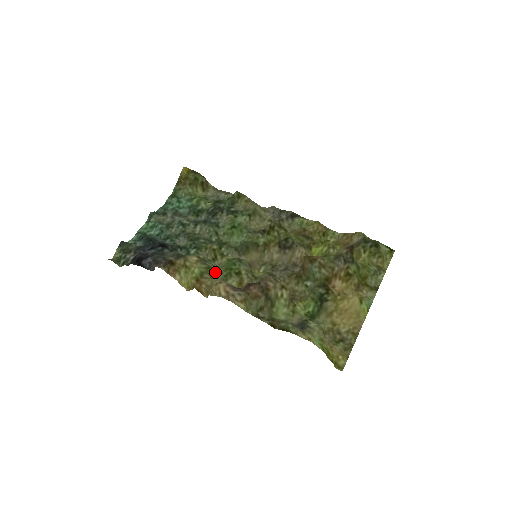
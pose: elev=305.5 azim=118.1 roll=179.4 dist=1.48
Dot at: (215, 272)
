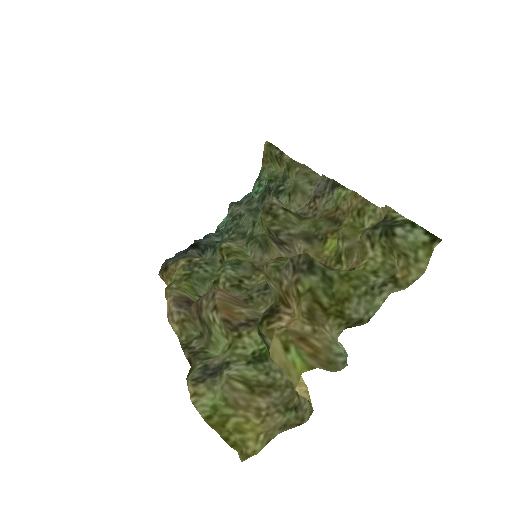
Dot at: (201, 279)
